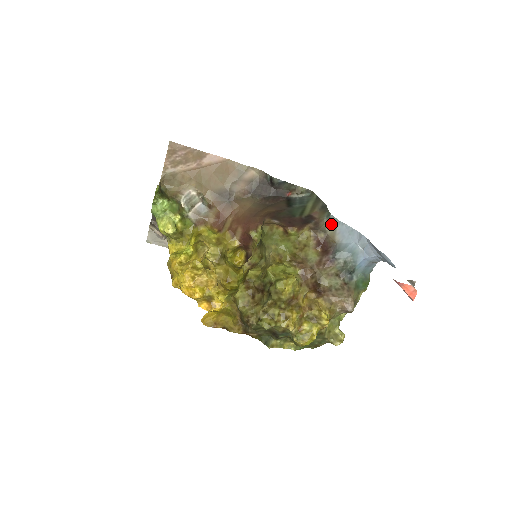
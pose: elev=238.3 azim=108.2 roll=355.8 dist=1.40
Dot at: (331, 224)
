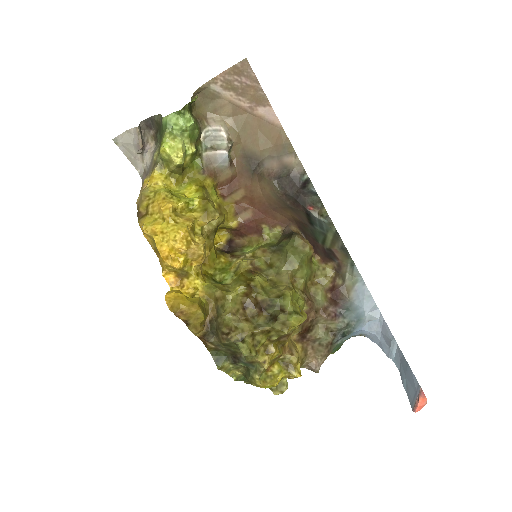
Dot at: (353, 276)
